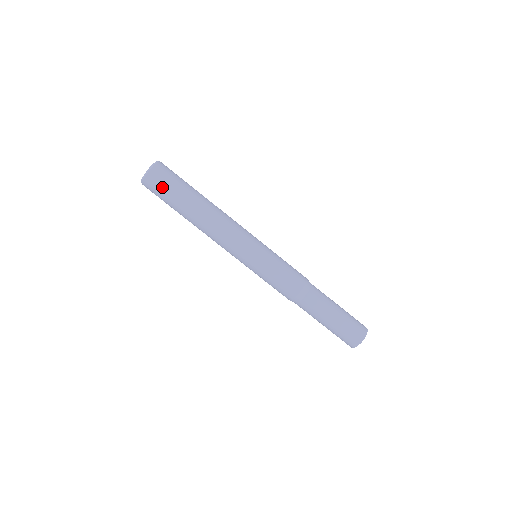
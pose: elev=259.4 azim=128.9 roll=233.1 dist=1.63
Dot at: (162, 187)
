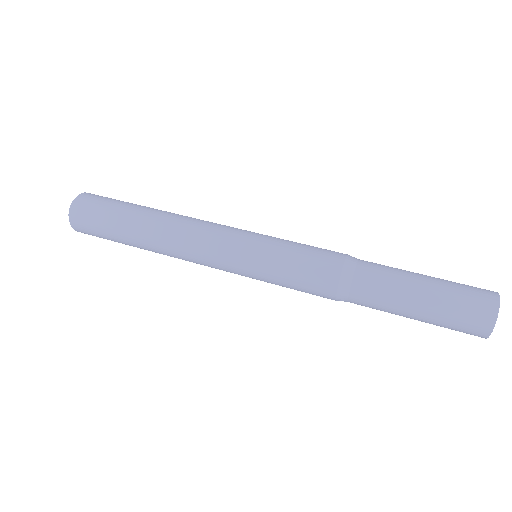
Dot at: (93, 212)
